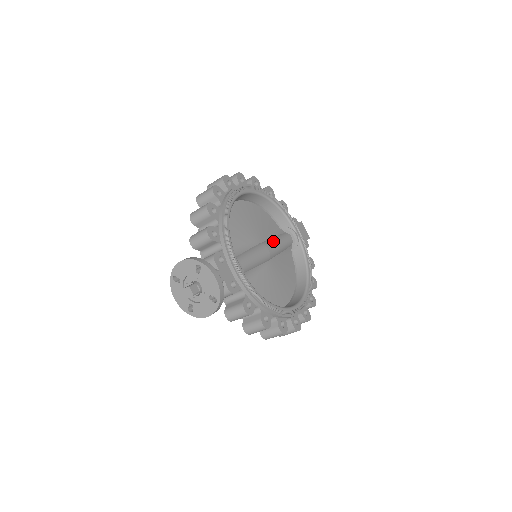
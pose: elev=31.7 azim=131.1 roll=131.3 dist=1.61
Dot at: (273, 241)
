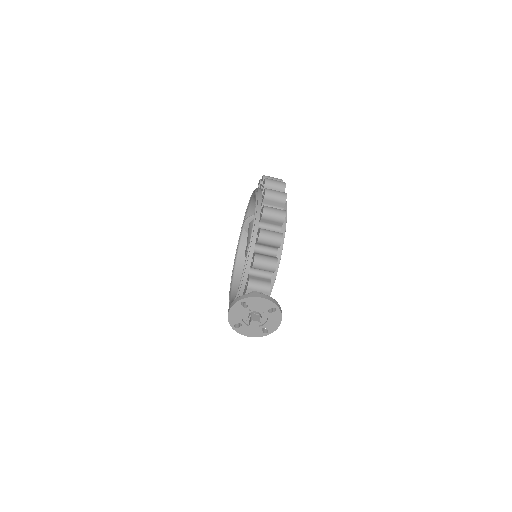
Dot at: occluded
